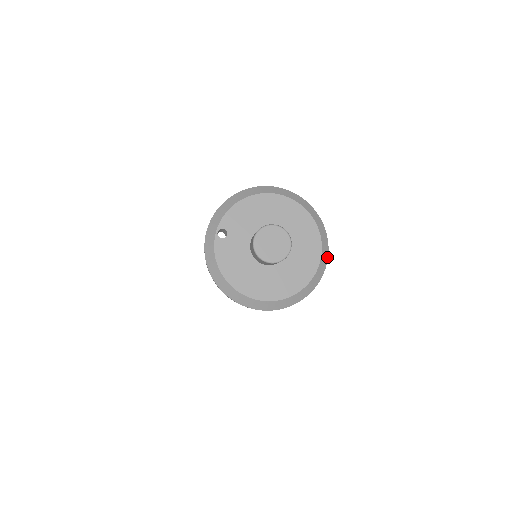
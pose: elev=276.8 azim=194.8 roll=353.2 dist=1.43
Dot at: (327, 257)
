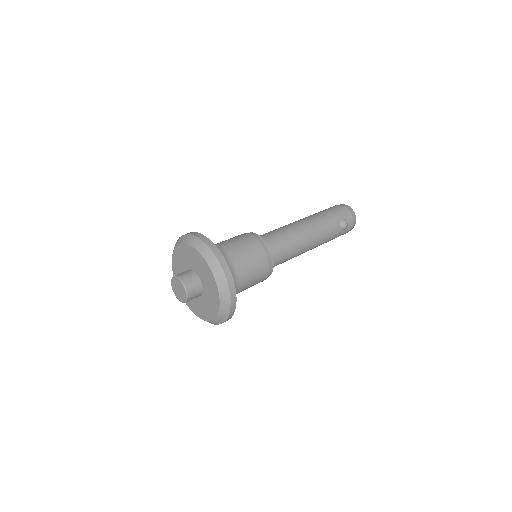
Dot at: (227, 285)
